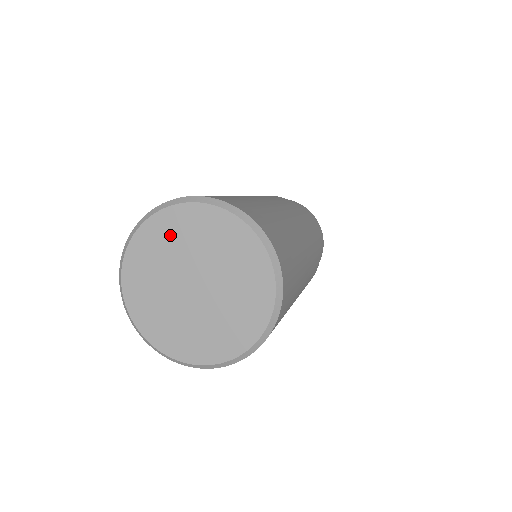
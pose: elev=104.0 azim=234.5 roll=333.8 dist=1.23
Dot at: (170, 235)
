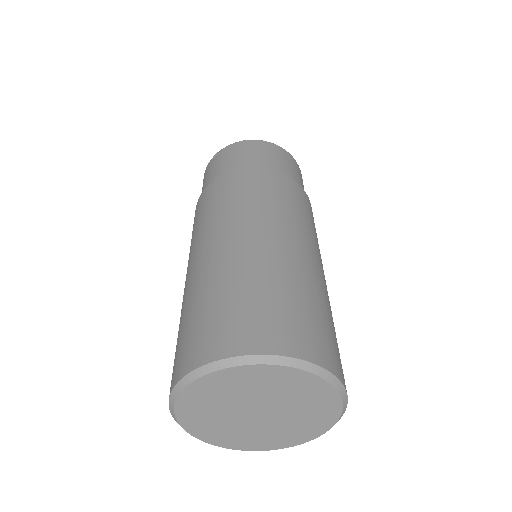
Dot at: (204, 403)
